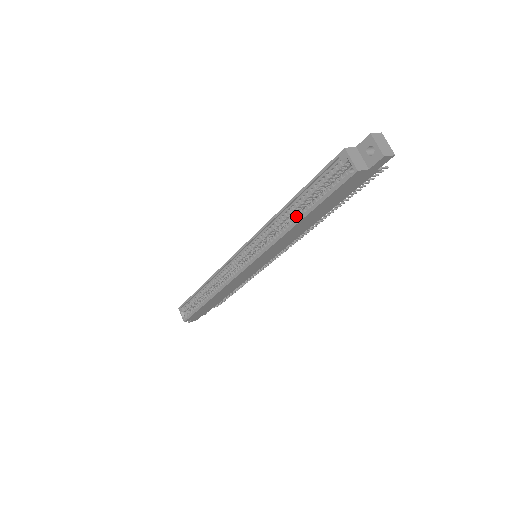
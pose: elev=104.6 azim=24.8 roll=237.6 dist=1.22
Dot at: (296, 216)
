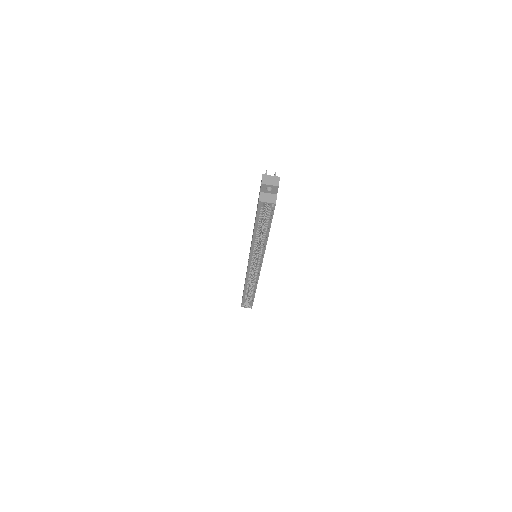
Dot at: (263, 235)
